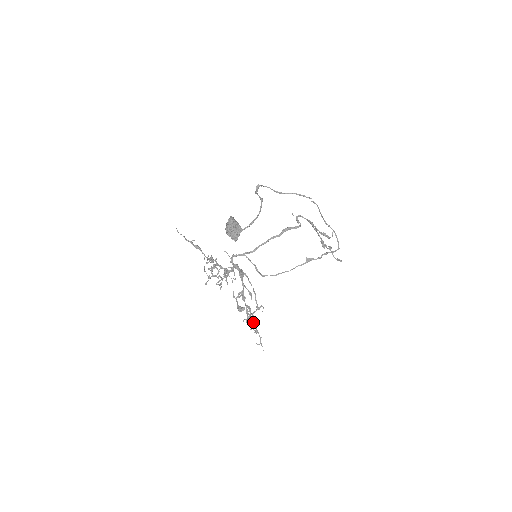
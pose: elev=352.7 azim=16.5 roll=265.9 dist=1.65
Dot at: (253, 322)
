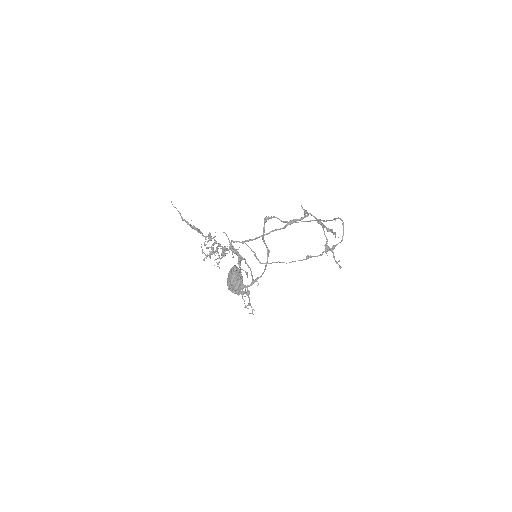
Dot at: occluded
